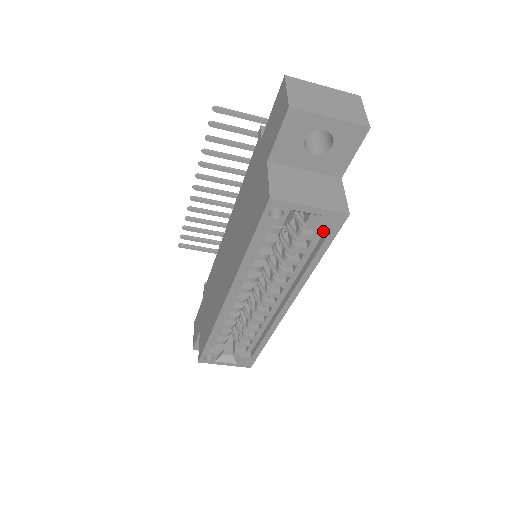
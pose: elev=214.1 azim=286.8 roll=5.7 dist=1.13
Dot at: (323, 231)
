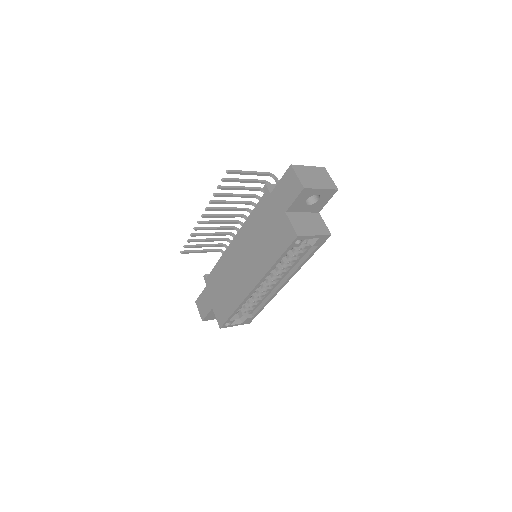
Dot at: (317, 244)
